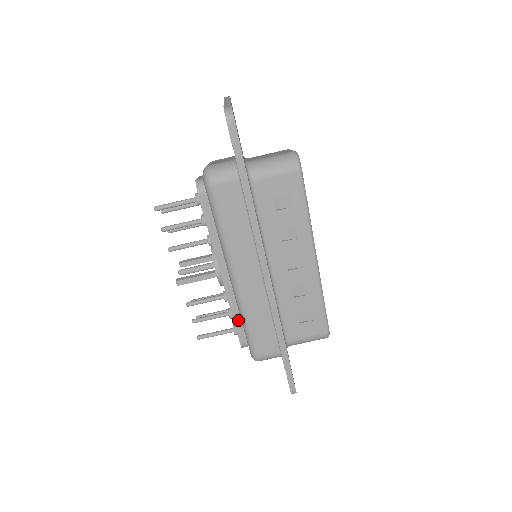
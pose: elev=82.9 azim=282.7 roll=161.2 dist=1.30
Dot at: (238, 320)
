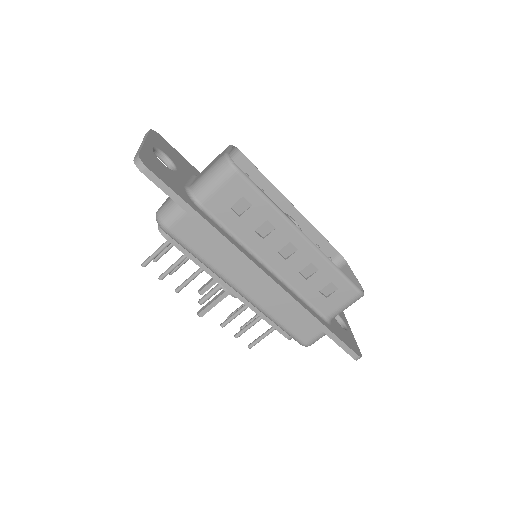
Dot at: occluded
